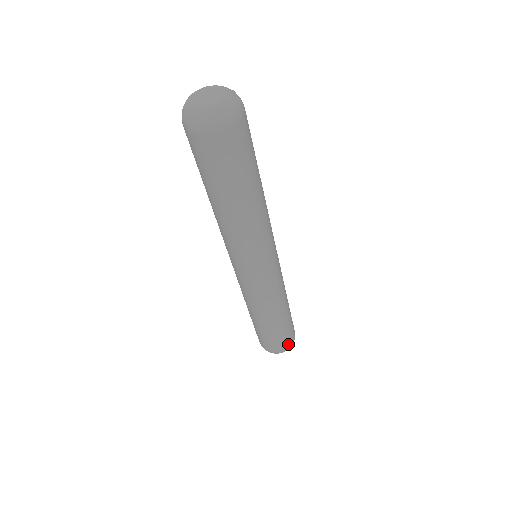
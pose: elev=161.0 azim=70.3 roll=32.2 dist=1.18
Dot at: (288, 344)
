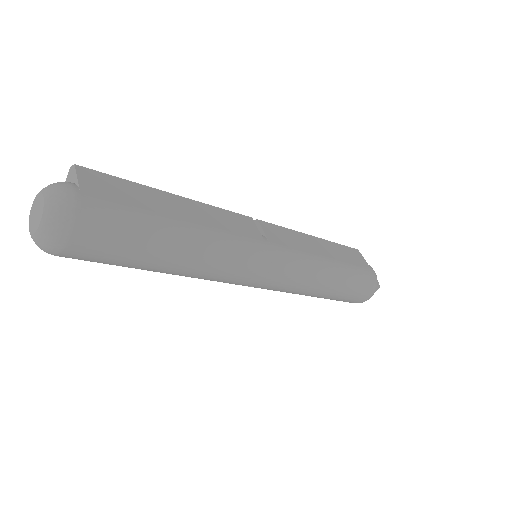
Dot at: (368, 292)
